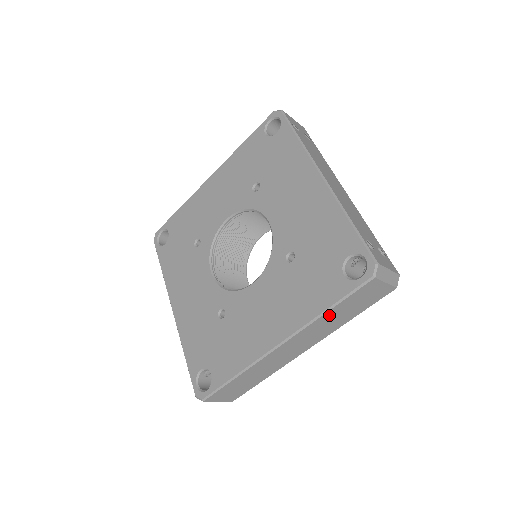
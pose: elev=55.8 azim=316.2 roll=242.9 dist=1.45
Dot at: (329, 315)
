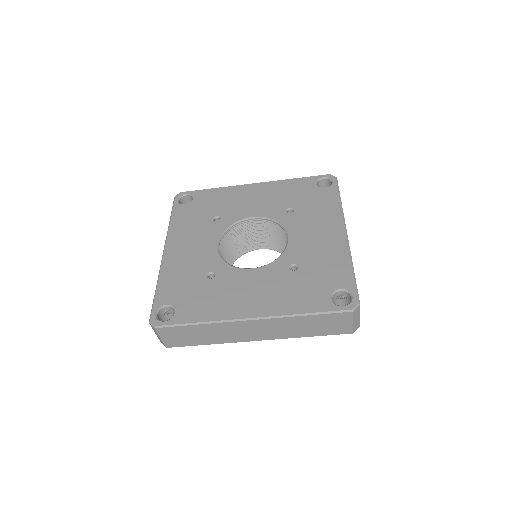
Dot at: (302, 320)
